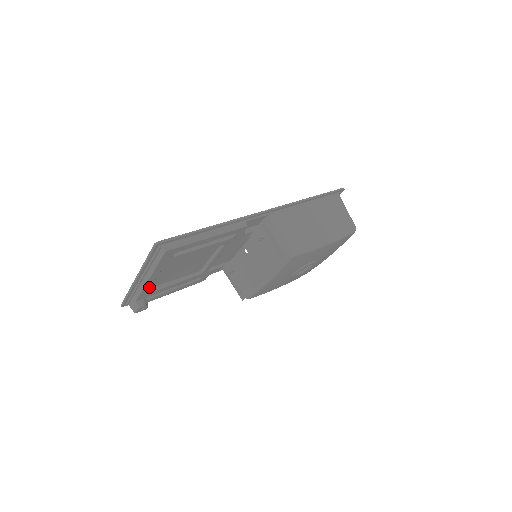
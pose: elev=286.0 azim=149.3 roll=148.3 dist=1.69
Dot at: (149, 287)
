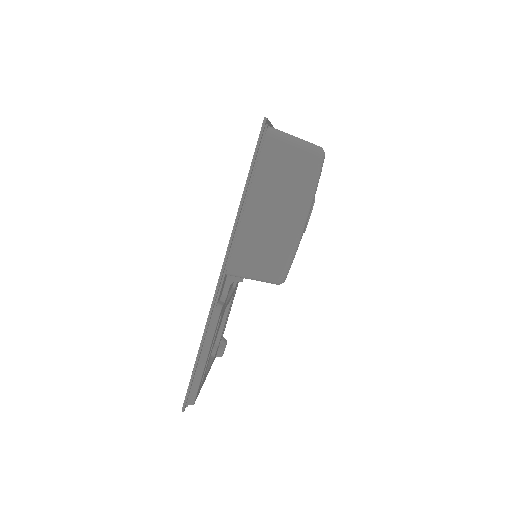
Dot at: (212, 362)
